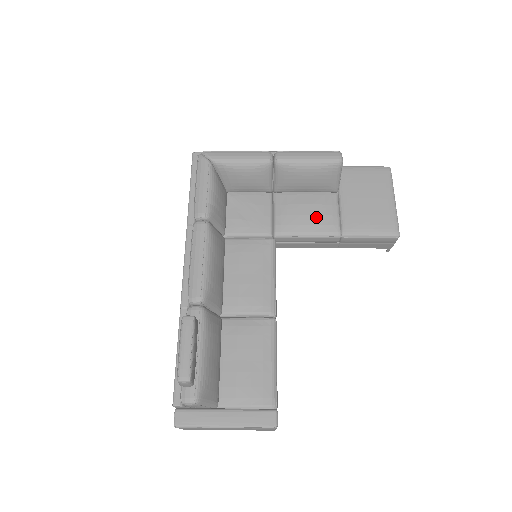
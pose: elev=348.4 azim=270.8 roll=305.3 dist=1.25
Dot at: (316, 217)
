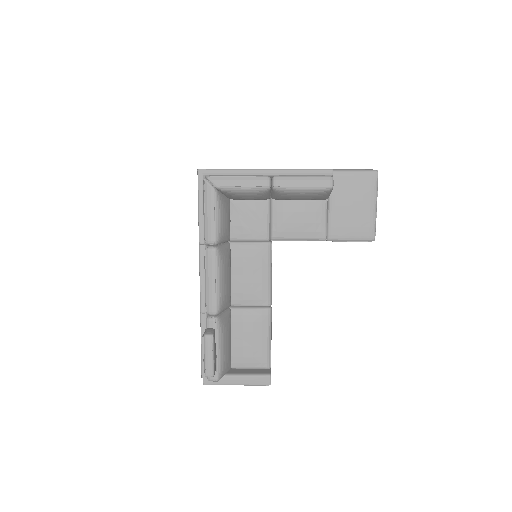
Dot at: (307, 225)
